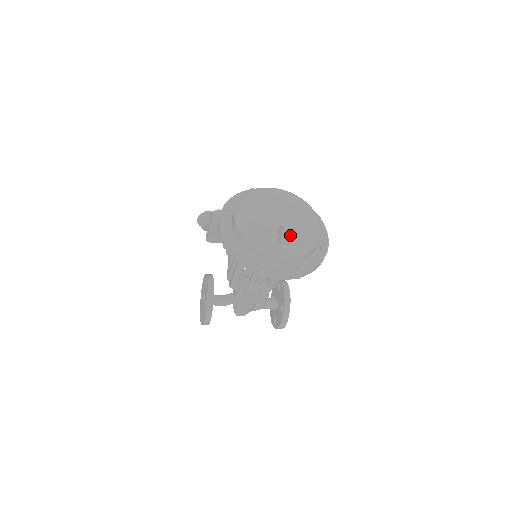
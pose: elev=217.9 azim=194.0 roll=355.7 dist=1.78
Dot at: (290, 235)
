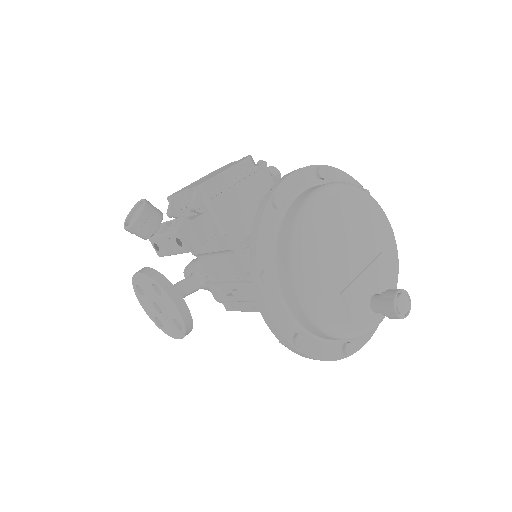
Dot at: occluded
